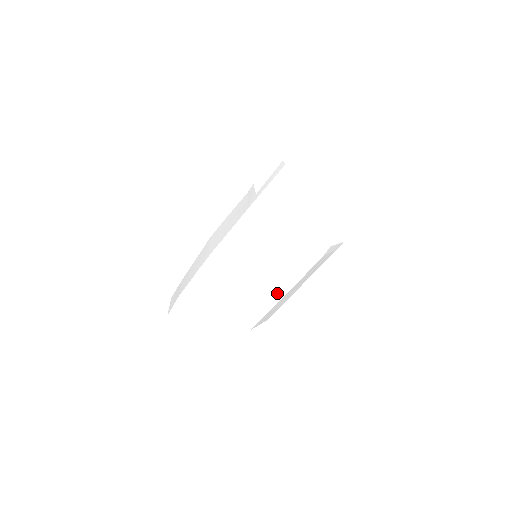
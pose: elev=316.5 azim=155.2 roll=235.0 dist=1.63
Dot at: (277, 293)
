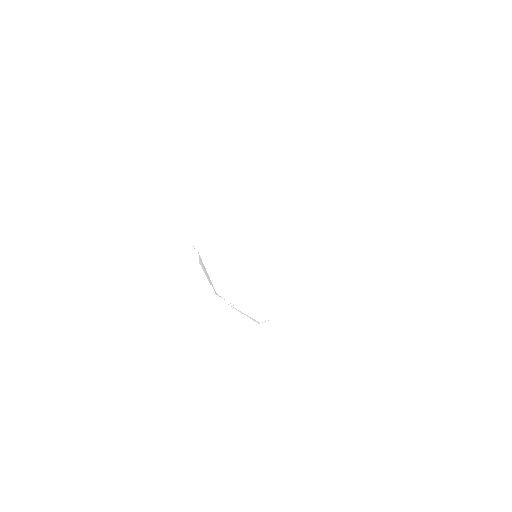
Dot at: occluded
